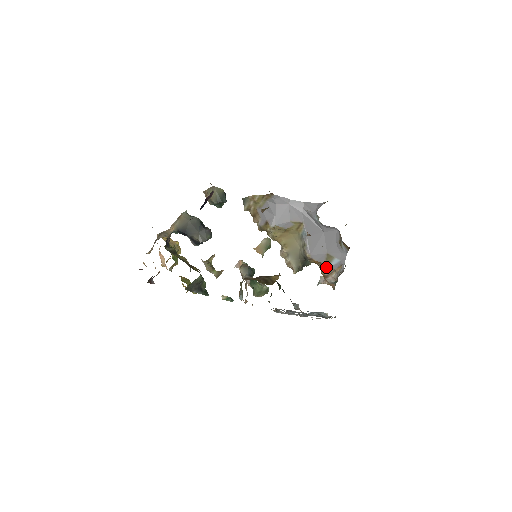
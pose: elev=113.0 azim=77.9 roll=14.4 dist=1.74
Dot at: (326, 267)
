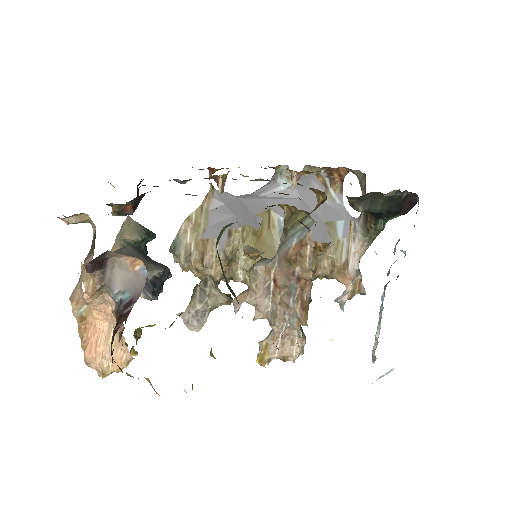
Dot at: (336, 248)
